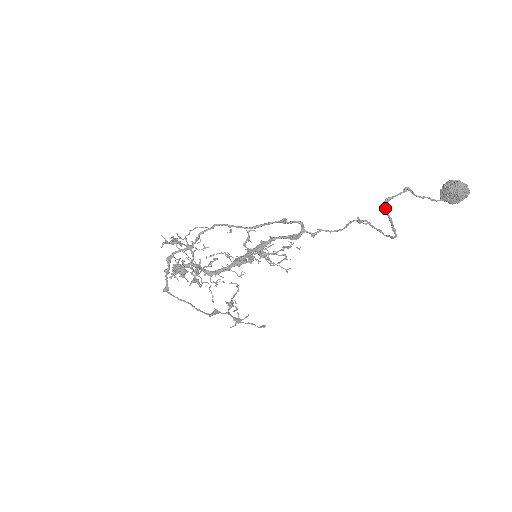
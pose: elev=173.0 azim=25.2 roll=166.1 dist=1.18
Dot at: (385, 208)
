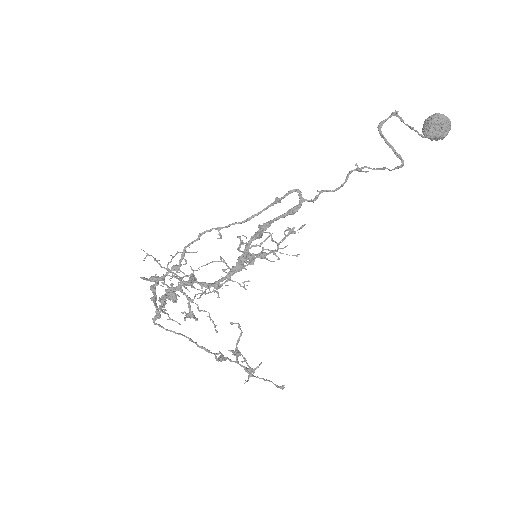
Dot at: (381, 133)
